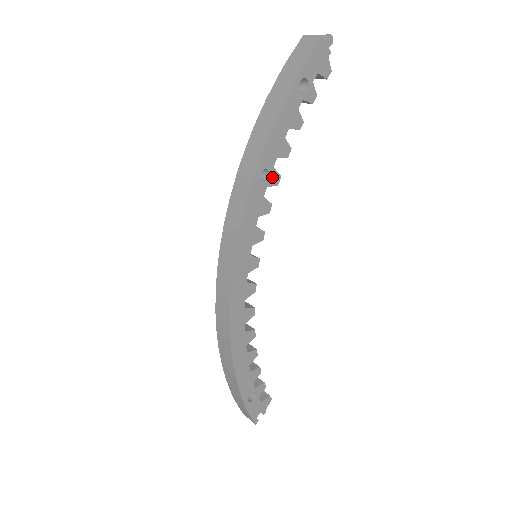
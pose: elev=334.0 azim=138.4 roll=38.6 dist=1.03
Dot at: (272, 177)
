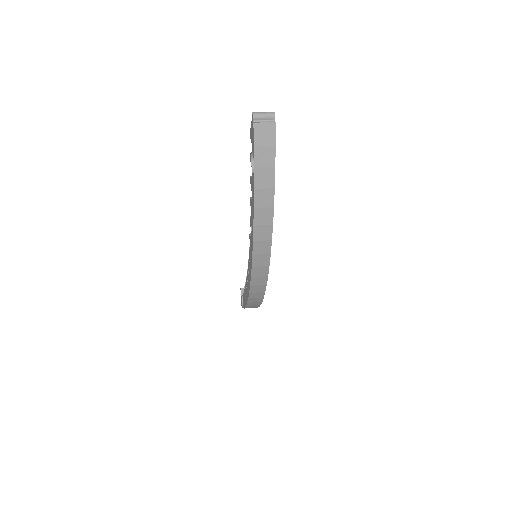
Dot at: occluded
